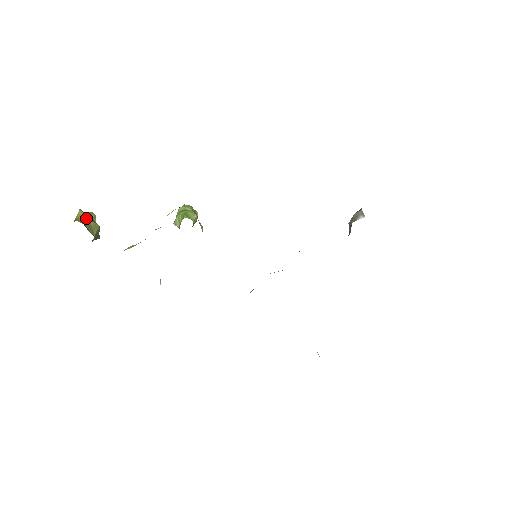
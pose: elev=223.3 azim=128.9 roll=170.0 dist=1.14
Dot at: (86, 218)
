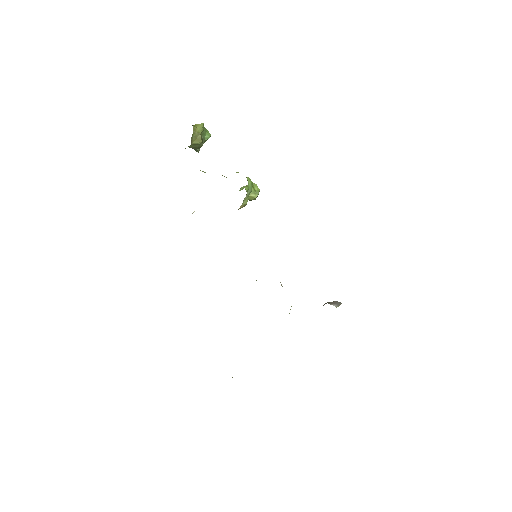
Dot at: (200, 130)
